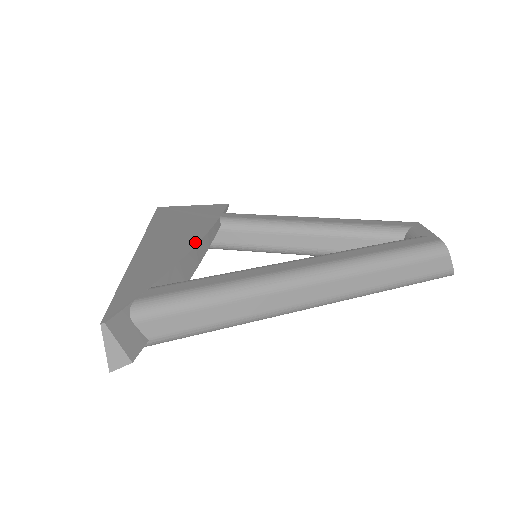
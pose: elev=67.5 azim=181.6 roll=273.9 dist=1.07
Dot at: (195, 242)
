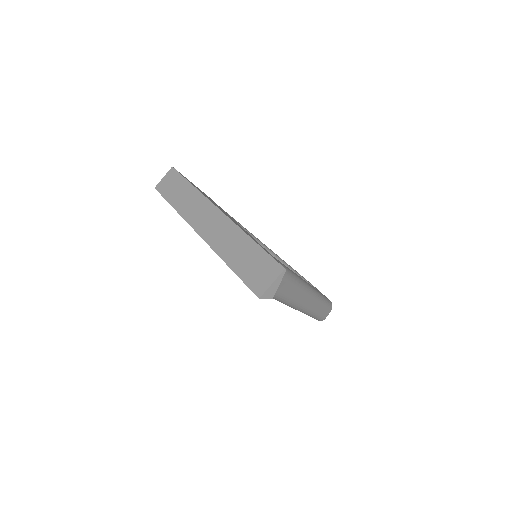
Dot at: occluded
